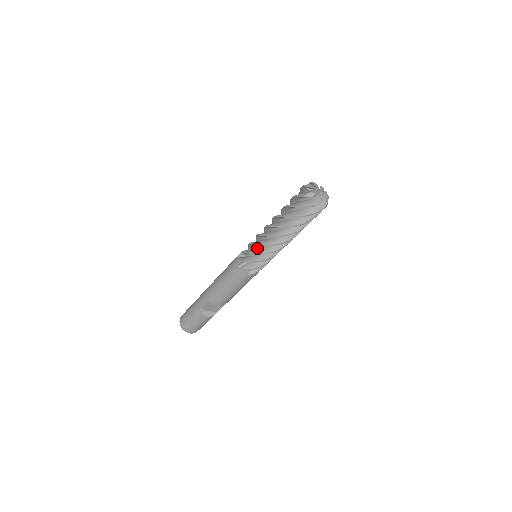
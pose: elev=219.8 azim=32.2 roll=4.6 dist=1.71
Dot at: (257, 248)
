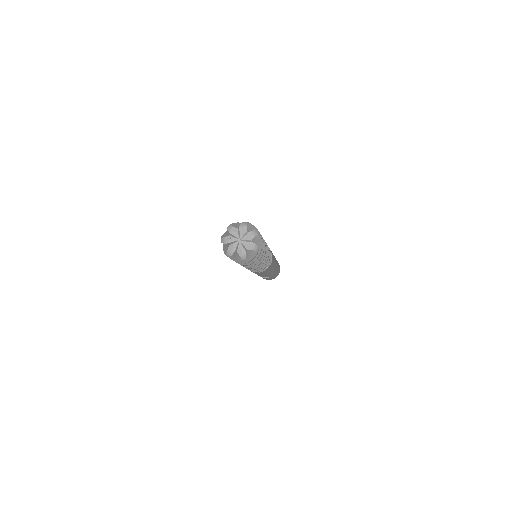
Dot at: occluded
